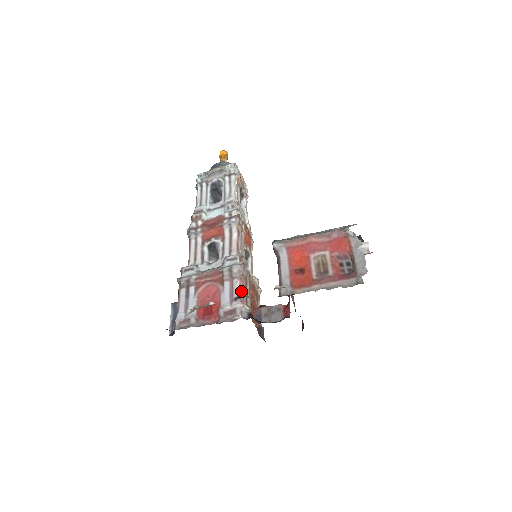
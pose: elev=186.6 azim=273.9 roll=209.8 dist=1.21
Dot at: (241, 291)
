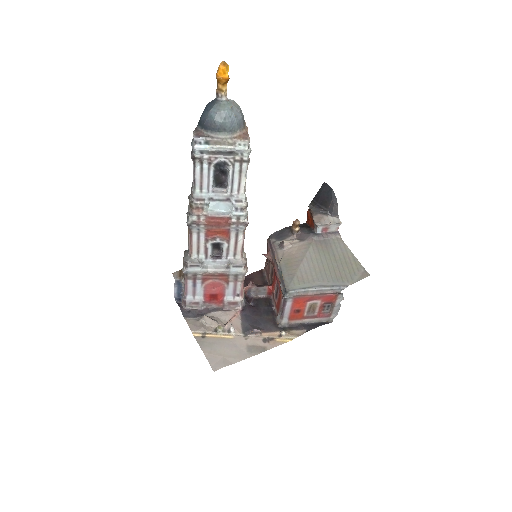
Dot at: (242, 289)
